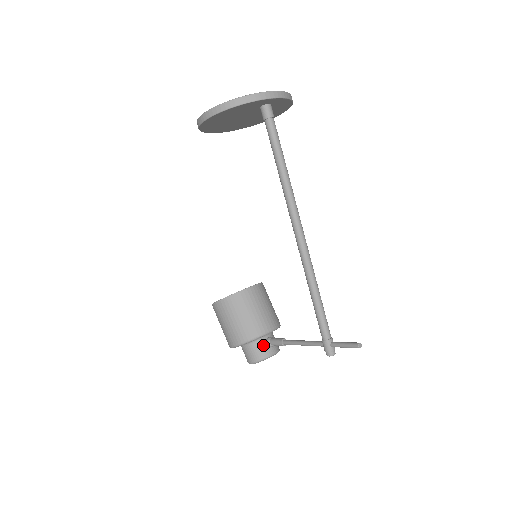
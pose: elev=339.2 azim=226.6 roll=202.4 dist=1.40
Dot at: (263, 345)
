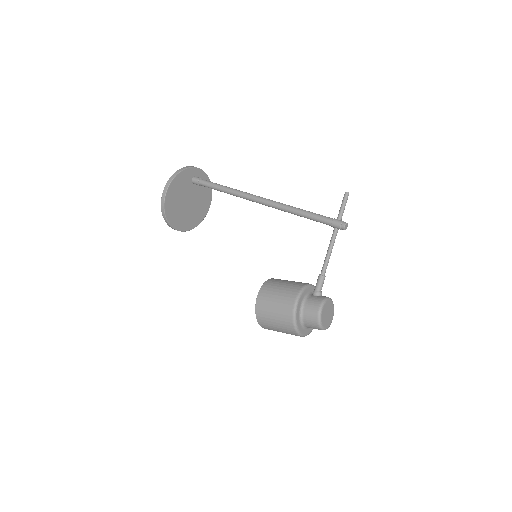
Dot at: (313, 297)
